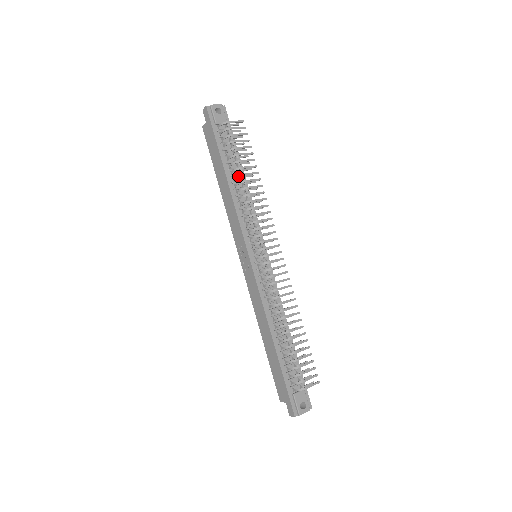
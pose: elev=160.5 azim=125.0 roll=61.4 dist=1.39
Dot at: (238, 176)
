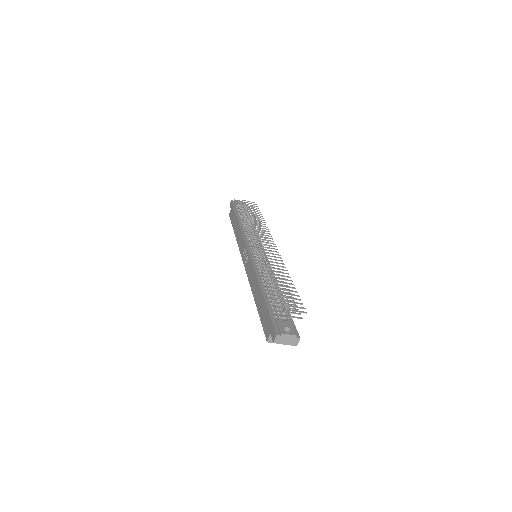
Dot at: (246, 217)
